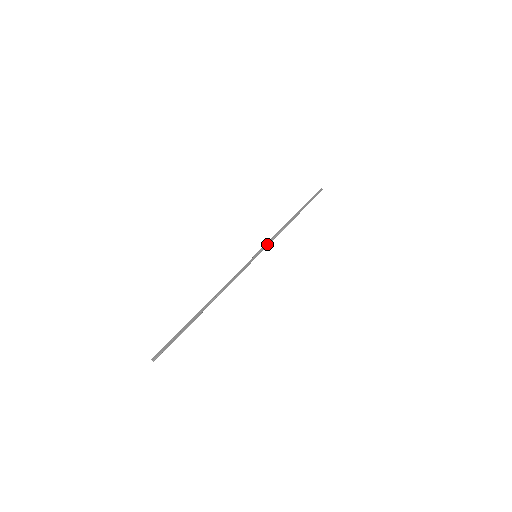
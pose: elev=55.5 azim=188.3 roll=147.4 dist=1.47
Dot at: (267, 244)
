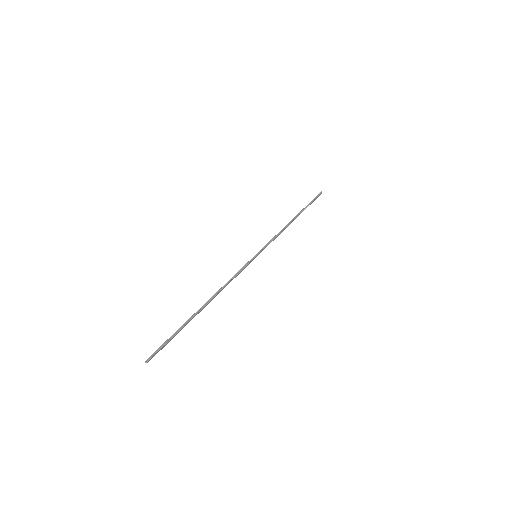
Dot at: (266, 244)
